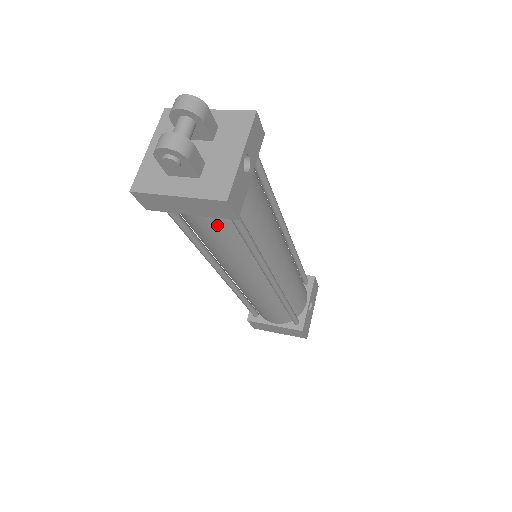
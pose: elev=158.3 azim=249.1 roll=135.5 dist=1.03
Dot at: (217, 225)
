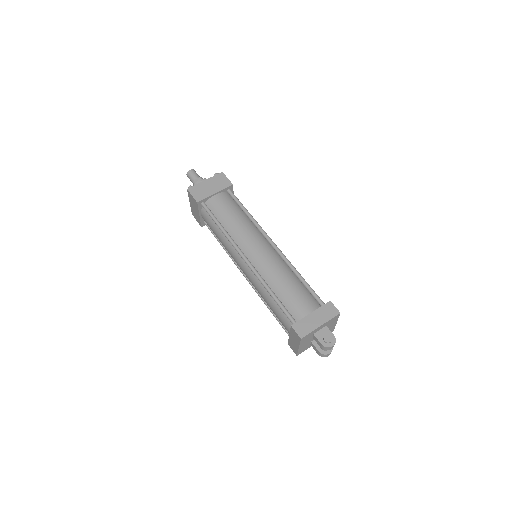
Dot at: occluded
